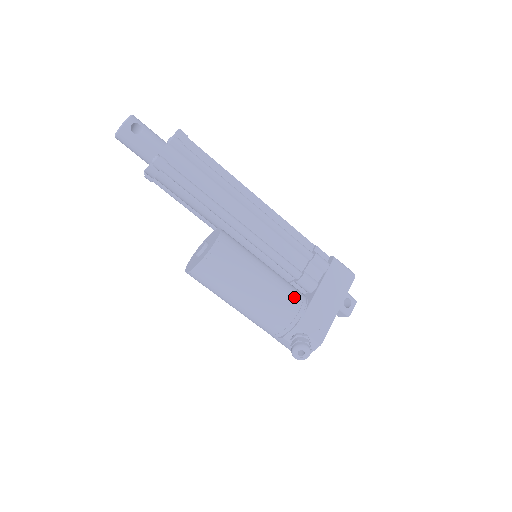
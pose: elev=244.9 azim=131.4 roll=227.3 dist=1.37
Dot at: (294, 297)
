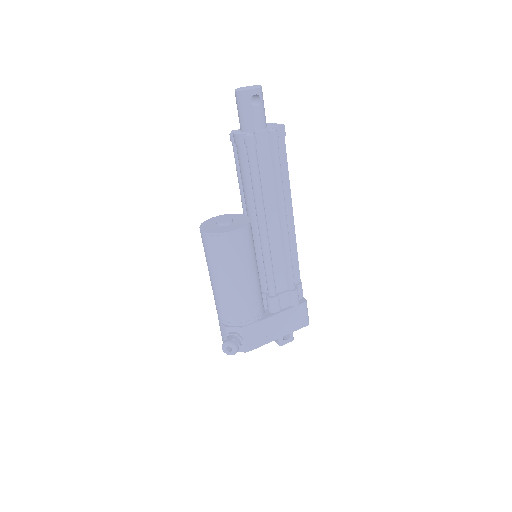
Dot at: (257, 307)
